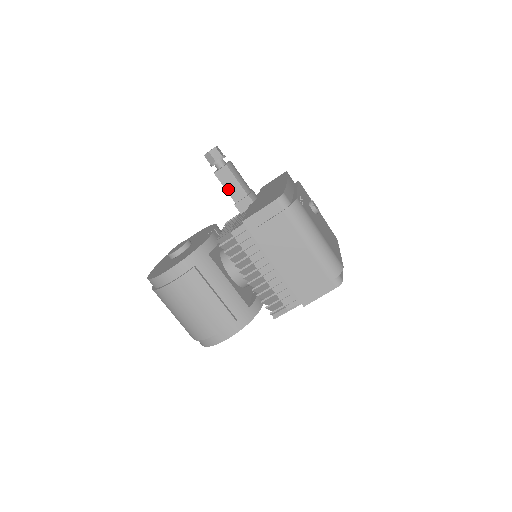
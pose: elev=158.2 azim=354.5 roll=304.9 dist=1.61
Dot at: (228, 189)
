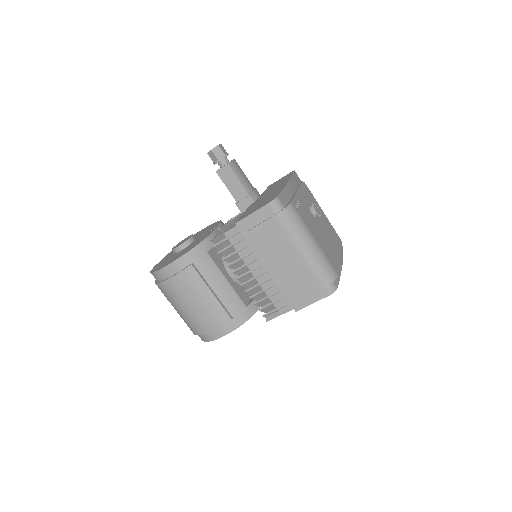
Dot at: (229, 188)
